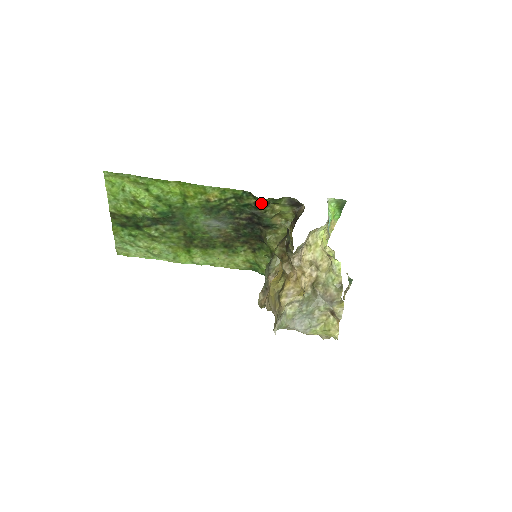
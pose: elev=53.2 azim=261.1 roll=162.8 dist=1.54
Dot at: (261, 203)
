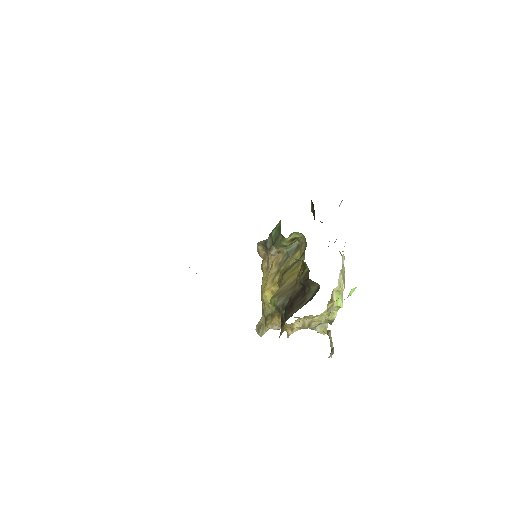
Dot at: occluded
